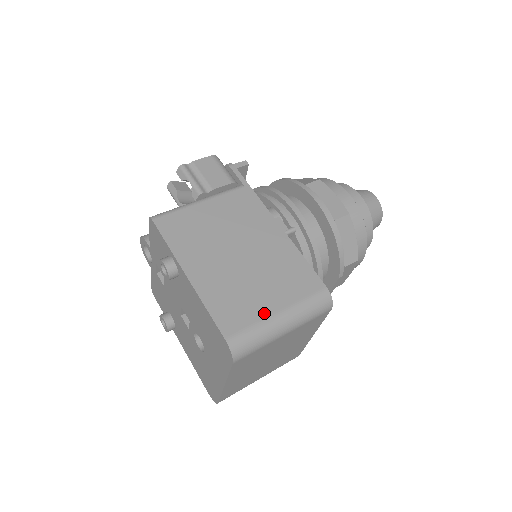
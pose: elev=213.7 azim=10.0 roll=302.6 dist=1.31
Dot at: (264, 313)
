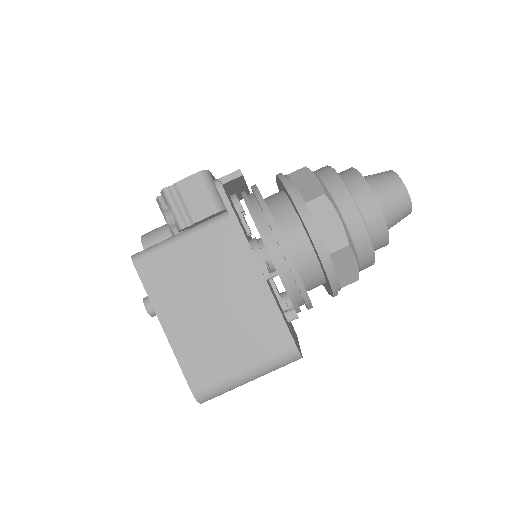
Dot at: (230, 370)
